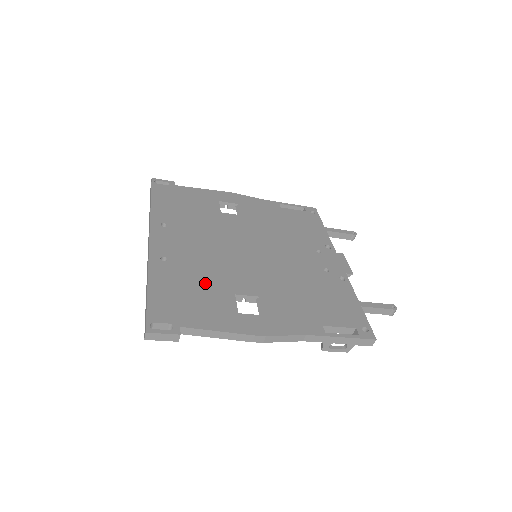
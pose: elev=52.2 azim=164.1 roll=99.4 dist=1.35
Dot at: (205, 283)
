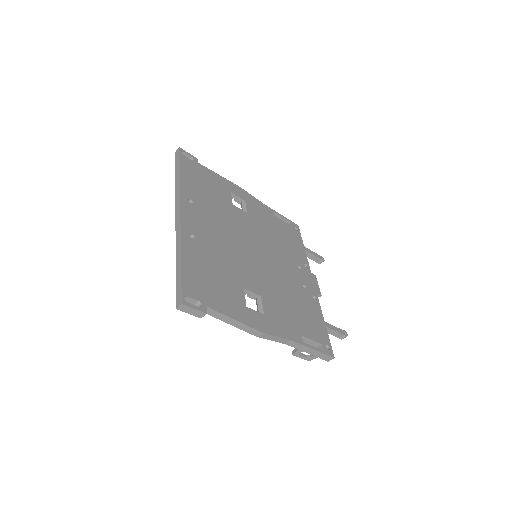
Dot at: (223, 270)
